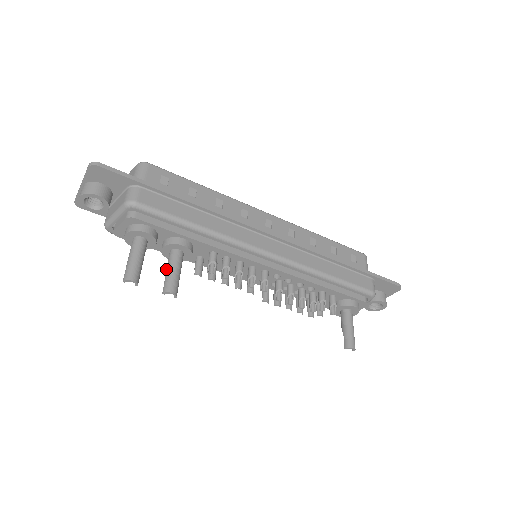
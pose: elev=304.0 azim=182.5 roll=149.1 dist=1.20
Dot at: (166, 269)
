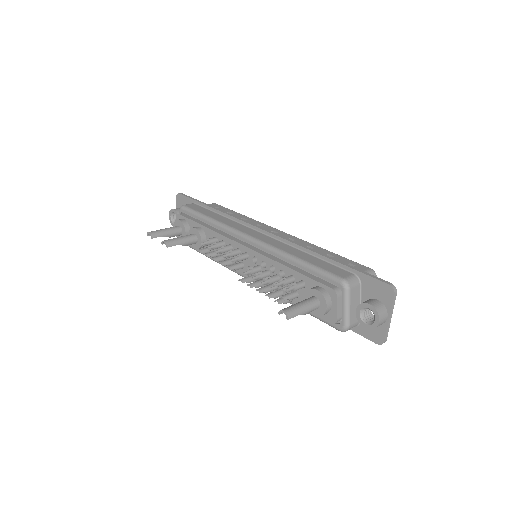
Dot at: occluded
